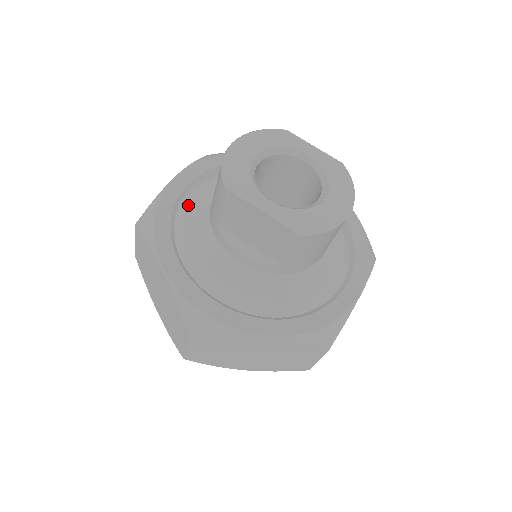
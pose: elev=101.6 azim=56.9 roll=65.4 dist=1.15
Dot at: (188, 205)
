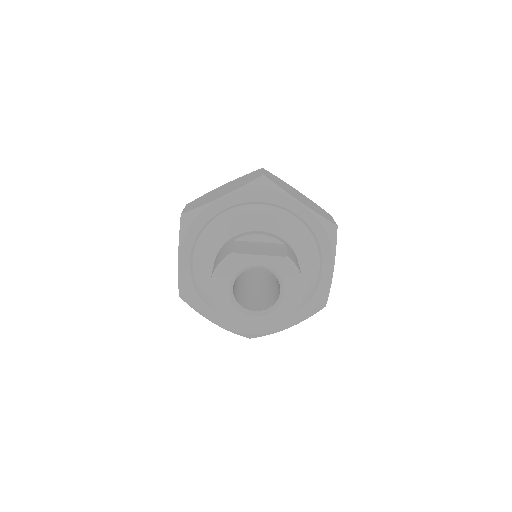
Dot at: (201, 283)
